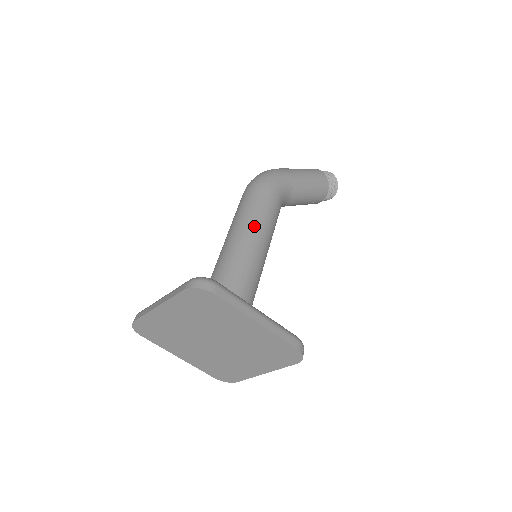
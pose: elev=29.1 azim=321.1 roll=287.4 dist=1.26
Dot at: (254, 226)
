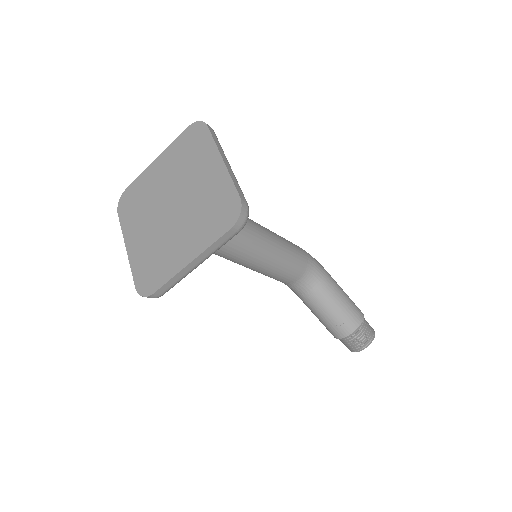
Dot at: occluded
